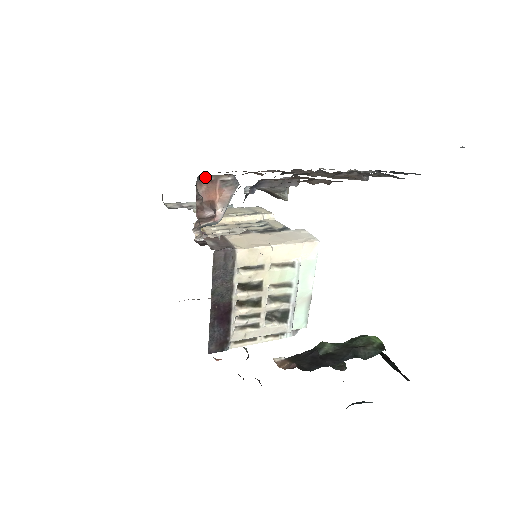
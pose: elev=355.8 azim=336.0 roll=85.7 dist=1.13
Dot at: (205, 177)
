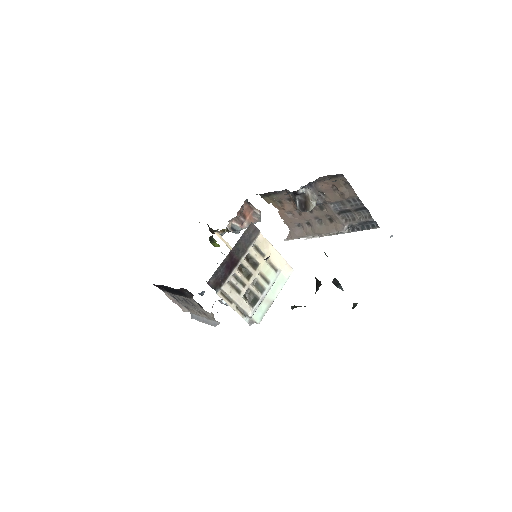
Dot at: (249, 203)
